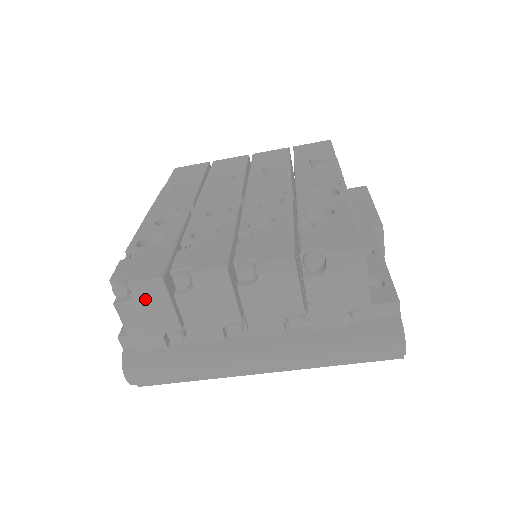
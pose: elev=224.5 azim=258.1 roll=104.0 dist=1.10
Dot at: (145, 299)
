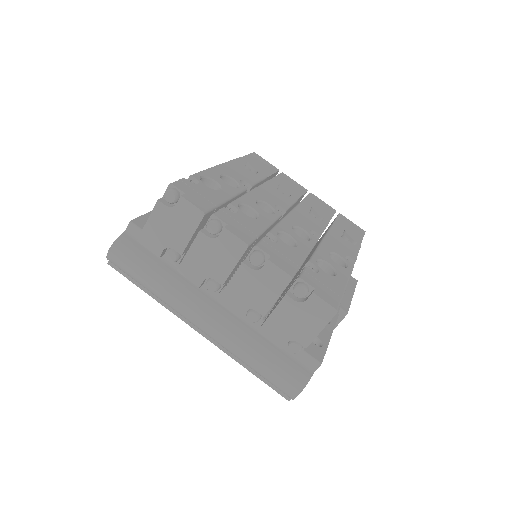
Dot at: (180, 216)
